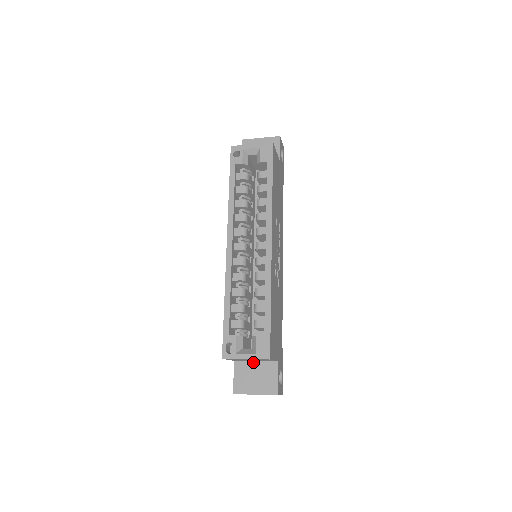
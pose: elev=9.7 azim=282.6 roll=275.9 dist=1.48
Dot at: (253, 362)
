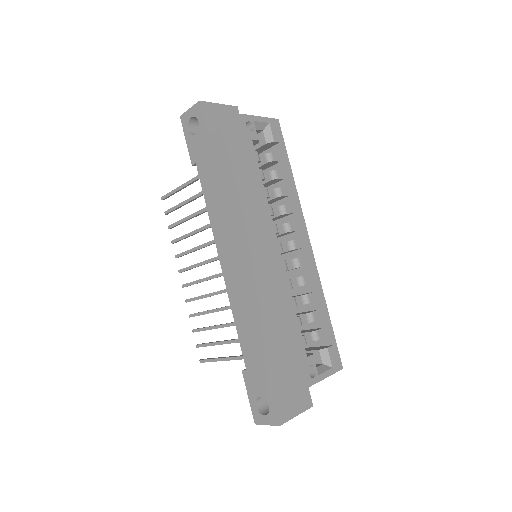
Dot at: occluded
